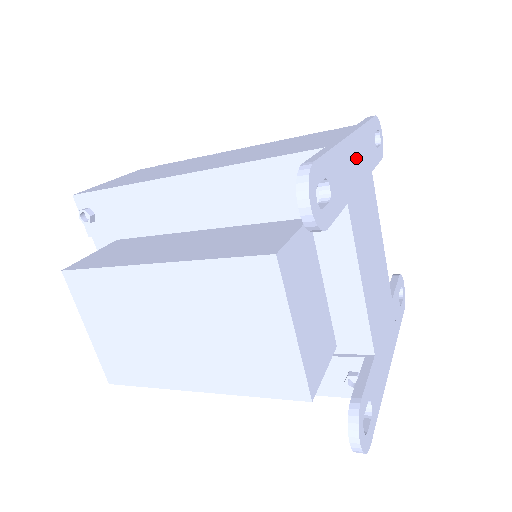
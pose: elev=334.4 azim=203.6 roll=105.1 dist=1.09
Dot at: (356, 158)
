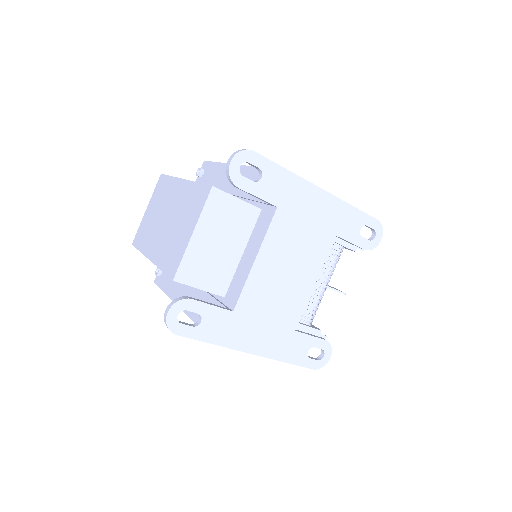
Dot at: (315, 204)
